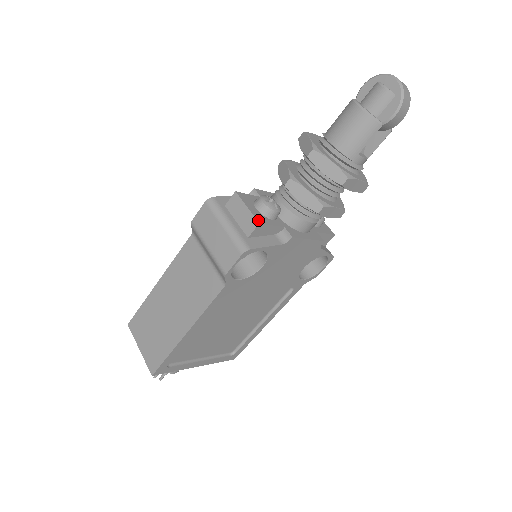
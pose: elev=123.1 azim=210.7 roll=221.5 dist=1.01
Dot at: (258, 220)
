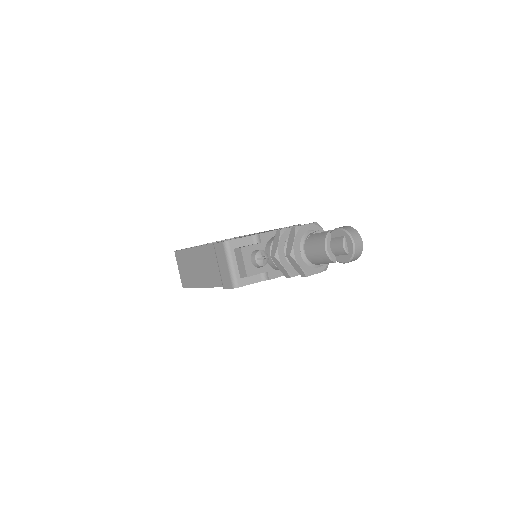
Dot at: (247, 274)
